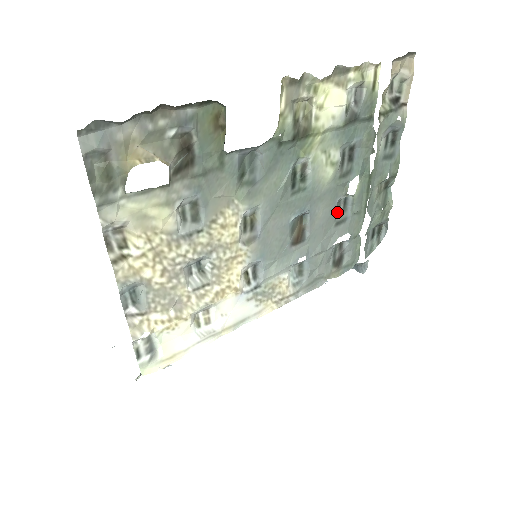
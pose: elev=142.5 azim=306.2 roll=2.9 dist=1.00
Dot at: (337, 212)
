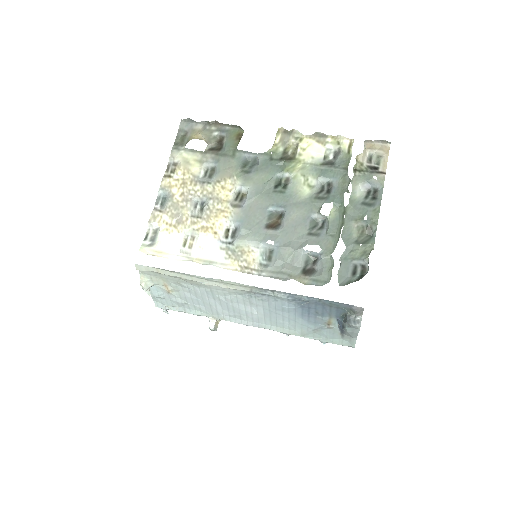
Dot at: (313, 227)
